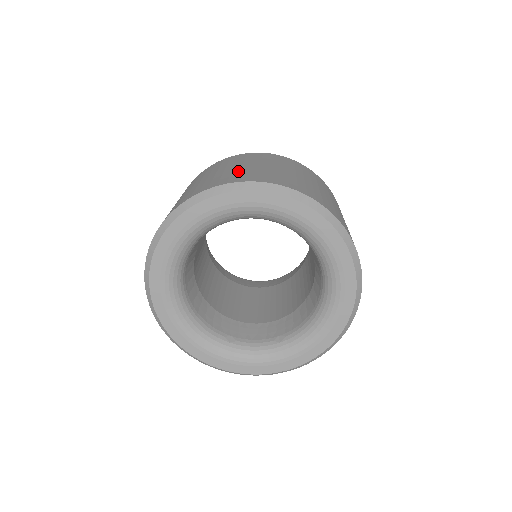
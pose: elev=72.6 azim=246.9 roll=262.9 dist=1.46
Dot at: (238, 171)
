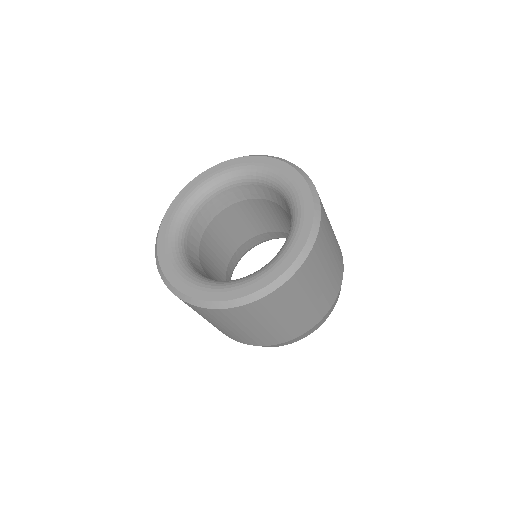
Dot at: occluded
